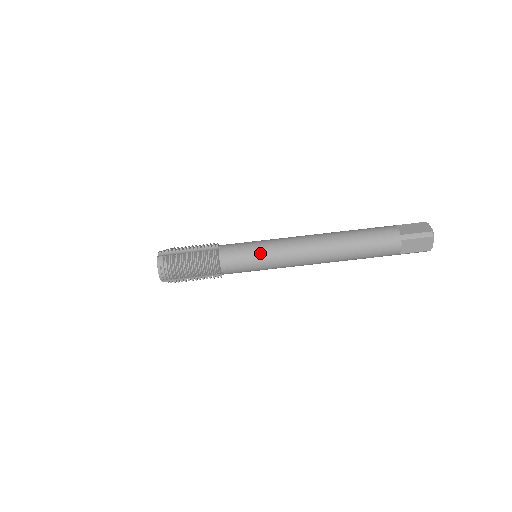
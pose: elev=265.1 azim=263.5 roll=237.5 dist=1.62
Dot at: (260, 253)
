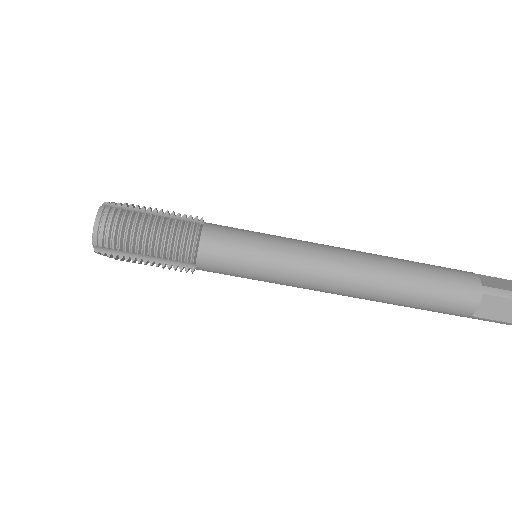
Dot at: (267, 249)
